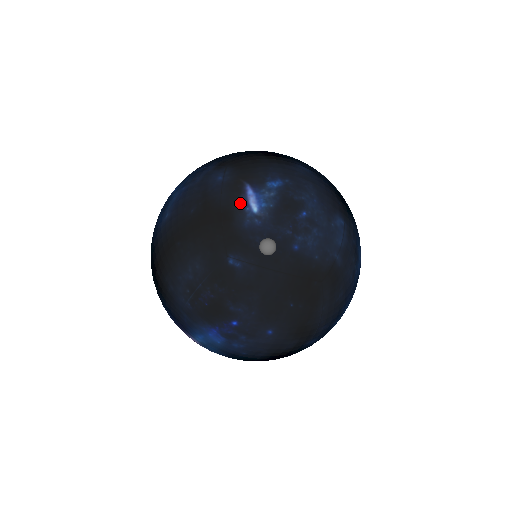
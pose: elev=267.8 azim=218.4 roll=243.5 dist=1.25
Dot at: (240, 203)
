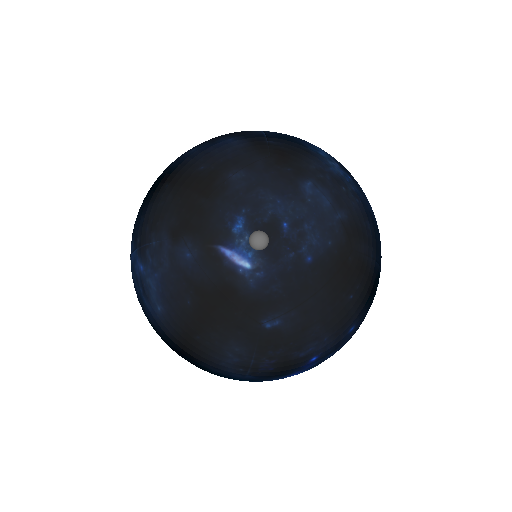
Dot at: (229, 270)
